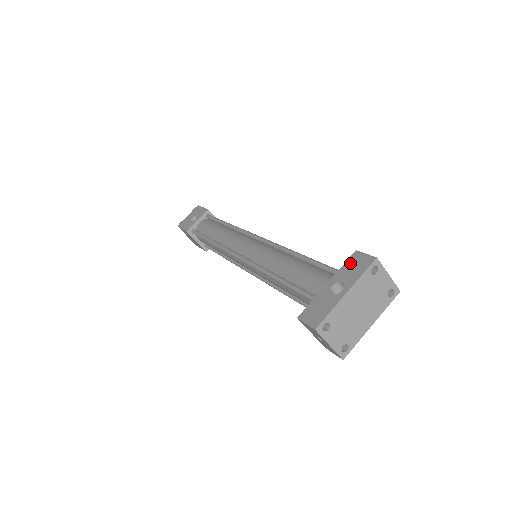
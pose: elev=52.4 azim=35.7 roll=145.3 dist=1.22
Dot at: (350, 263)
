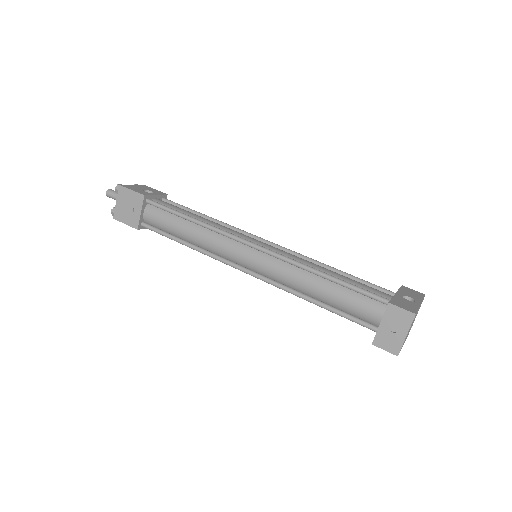
Dot at: (405, 290)
